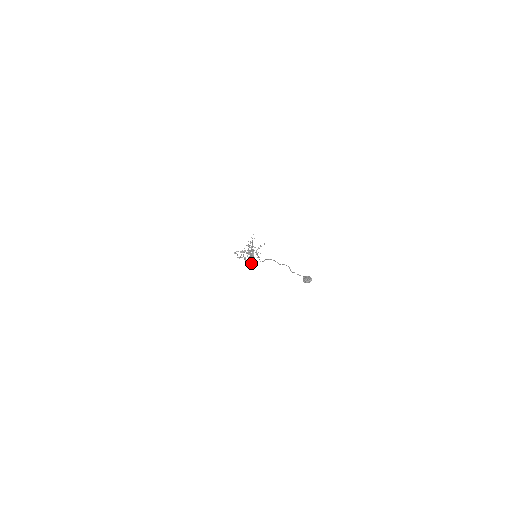
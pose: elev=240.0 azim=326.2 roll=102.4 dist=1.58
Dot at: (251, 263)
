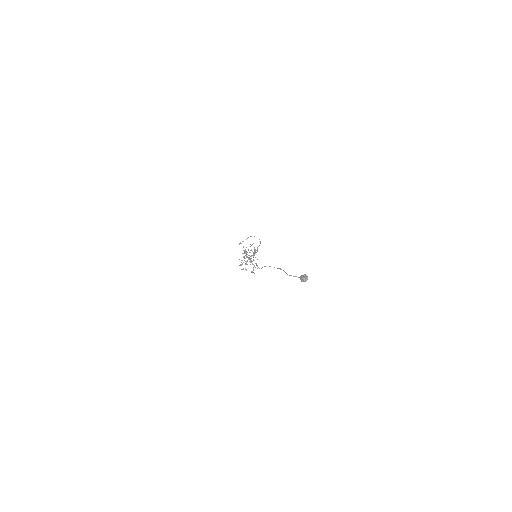
Dot at: occluded
